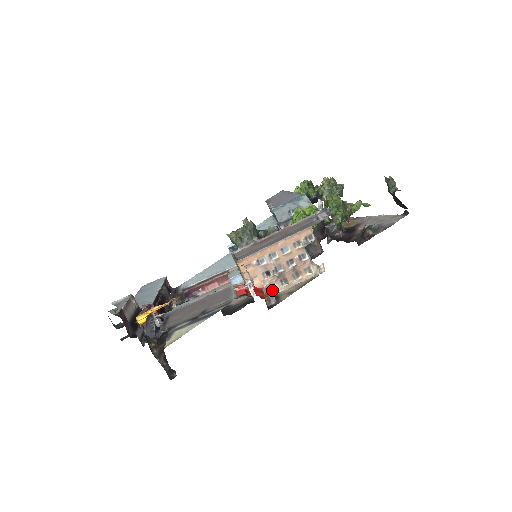
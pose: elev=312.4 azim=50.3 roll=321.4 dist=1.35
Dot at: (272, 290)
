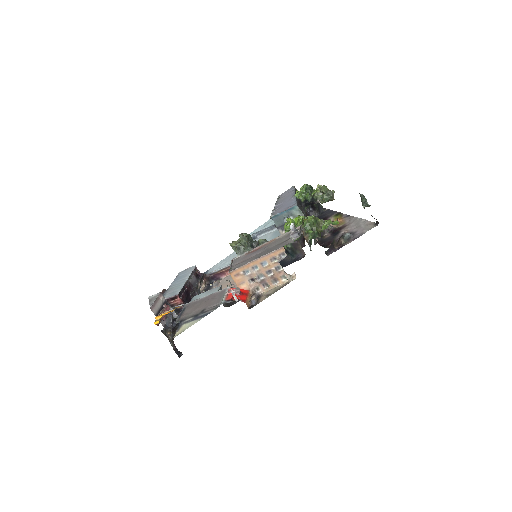
Dot at: (257, 291)
